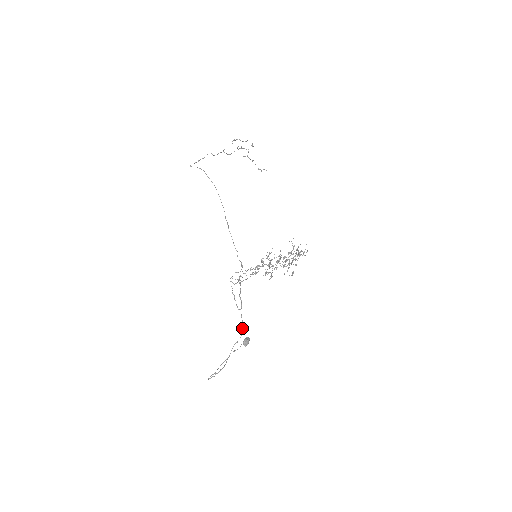
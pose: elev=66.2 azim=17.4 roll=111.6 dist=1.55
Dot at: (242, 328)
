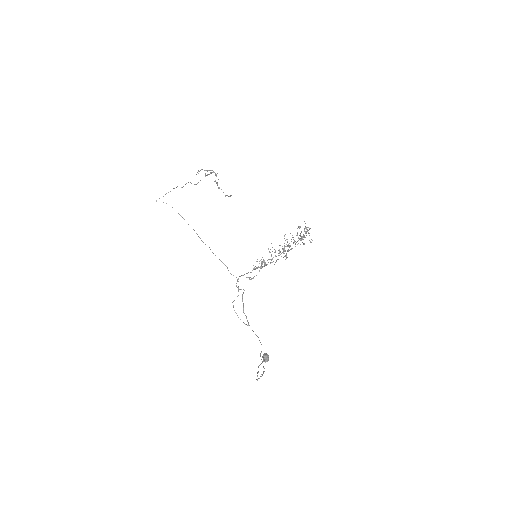
Dot at: (259, 340)
